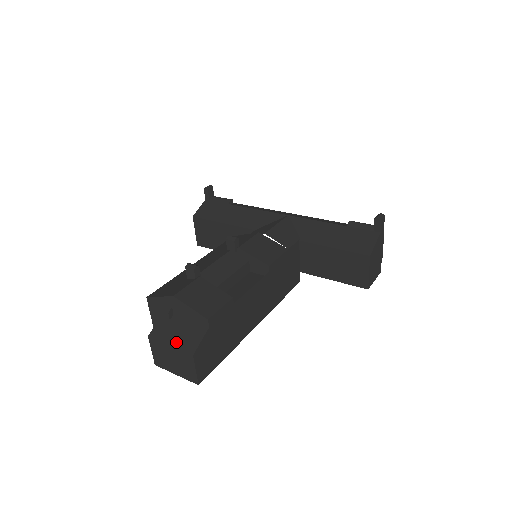
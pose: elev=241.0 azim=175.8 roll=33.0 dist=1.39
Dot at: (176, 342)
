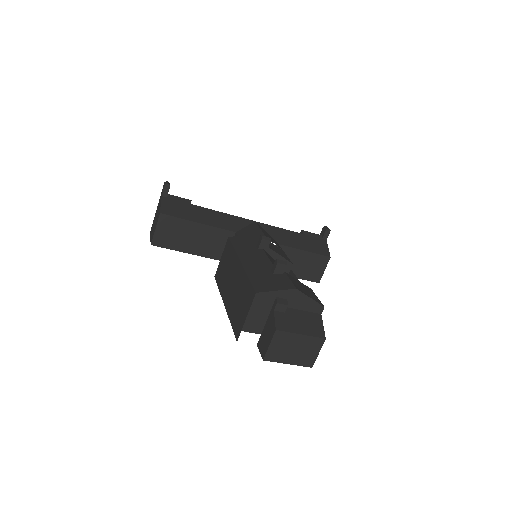
Dot at: (305, 330)
